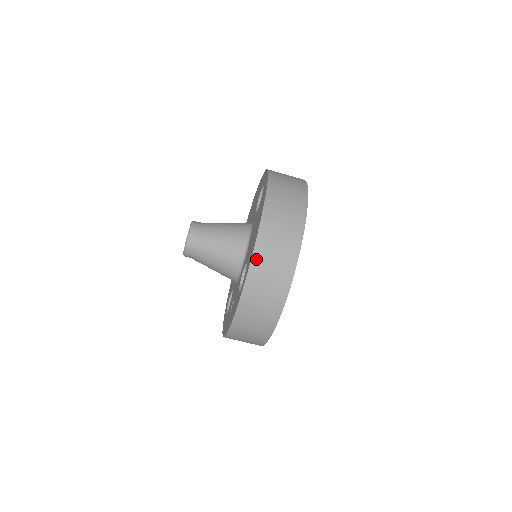
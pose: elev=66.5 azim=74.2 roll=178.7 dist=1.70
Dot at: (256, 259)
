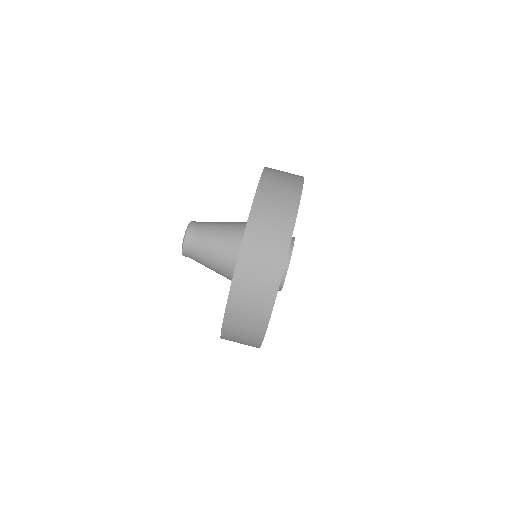
Dot at: (243, 258)
